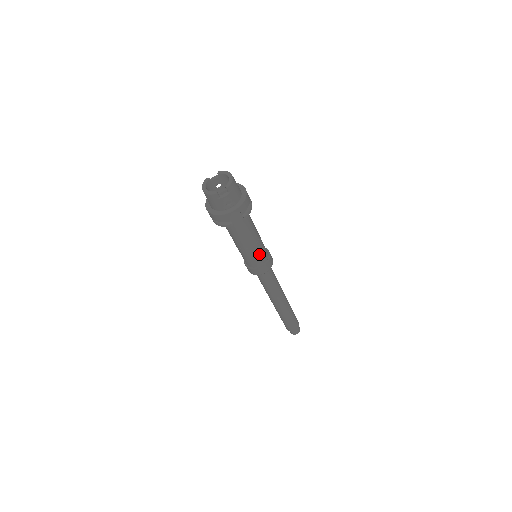
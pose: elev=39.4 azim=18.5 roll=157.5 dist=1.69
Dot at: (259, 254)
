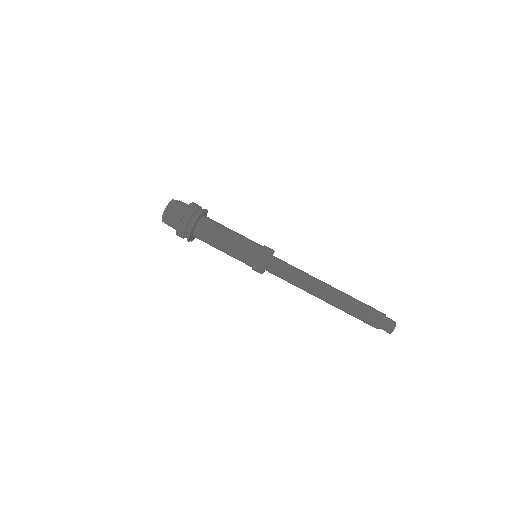
Dot at: (251, 240)
